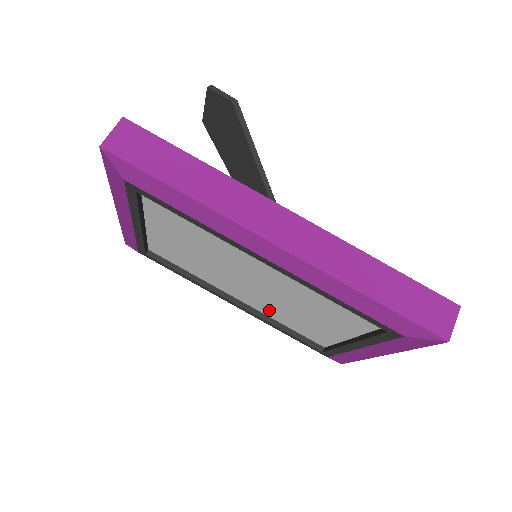
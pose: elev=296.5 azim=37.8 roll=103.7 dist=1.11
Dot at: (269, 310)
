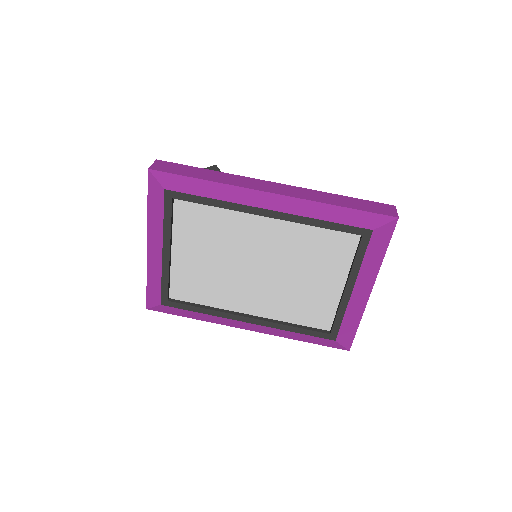
Dot at: (277, 307)
